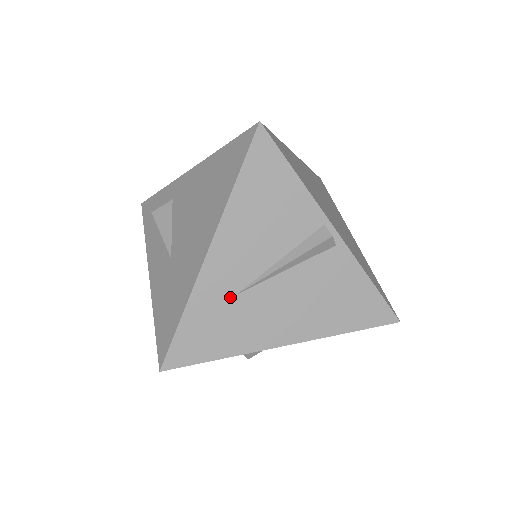
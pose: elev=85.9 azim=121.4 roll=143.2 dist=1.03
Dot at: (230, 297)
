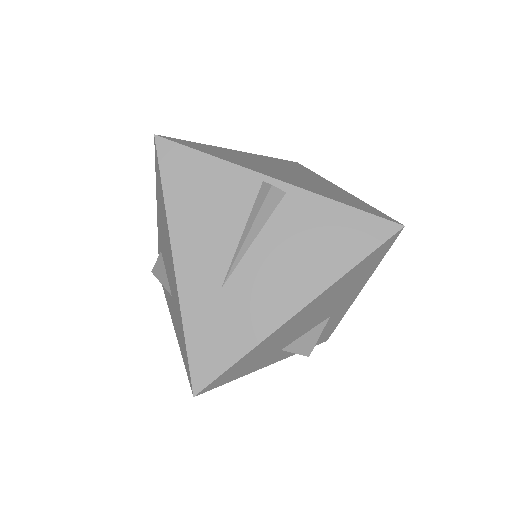
Dot at: (217, 294)
